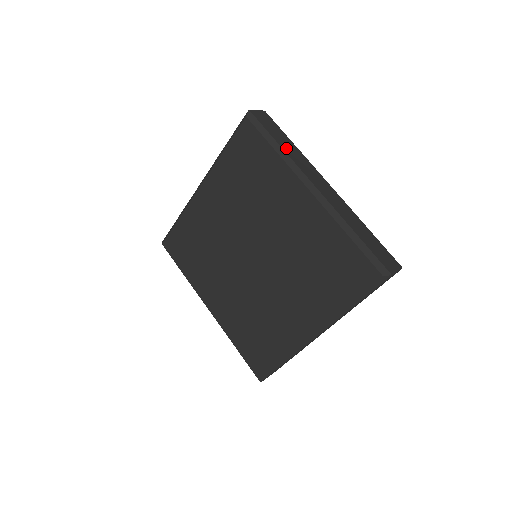
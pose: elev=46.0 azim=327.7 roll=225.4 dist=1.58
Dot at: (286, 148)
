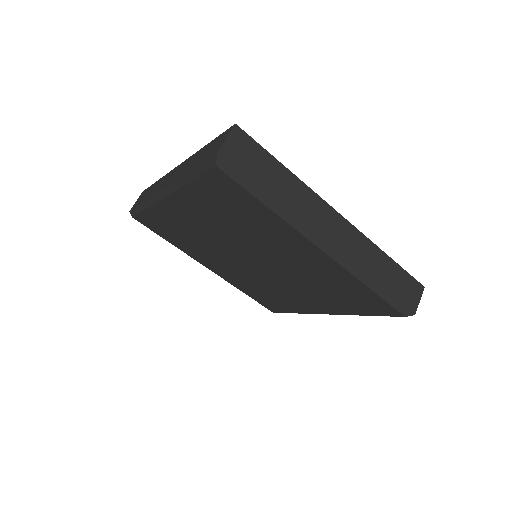
Dot at: (282, 196)
